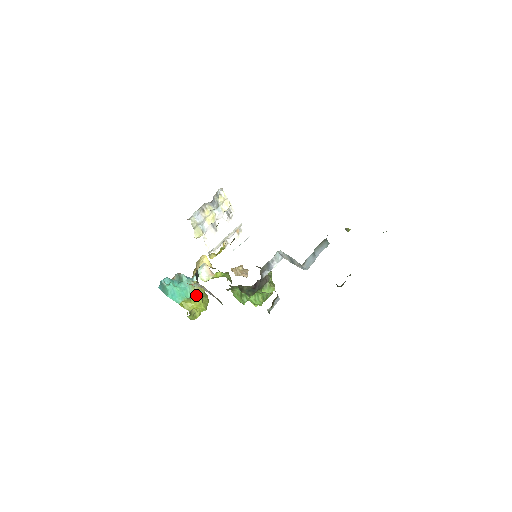
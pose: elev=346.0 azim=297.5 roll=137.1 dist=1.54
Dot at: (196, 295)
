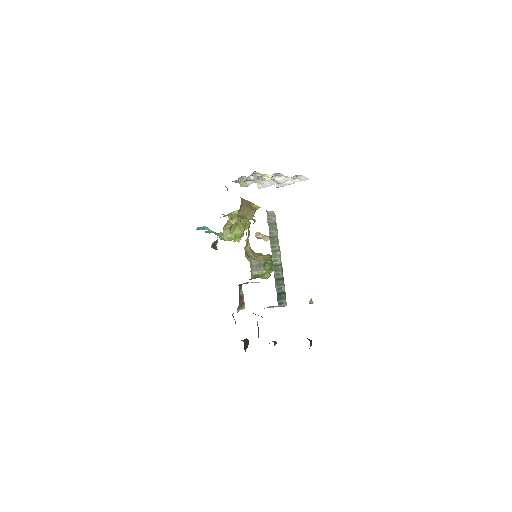
Dot at: (225, 240)
